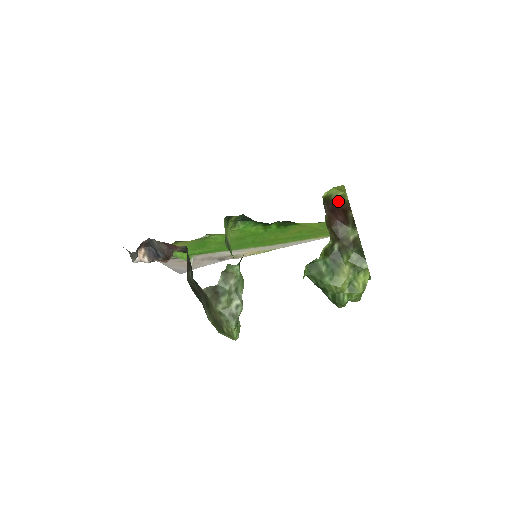
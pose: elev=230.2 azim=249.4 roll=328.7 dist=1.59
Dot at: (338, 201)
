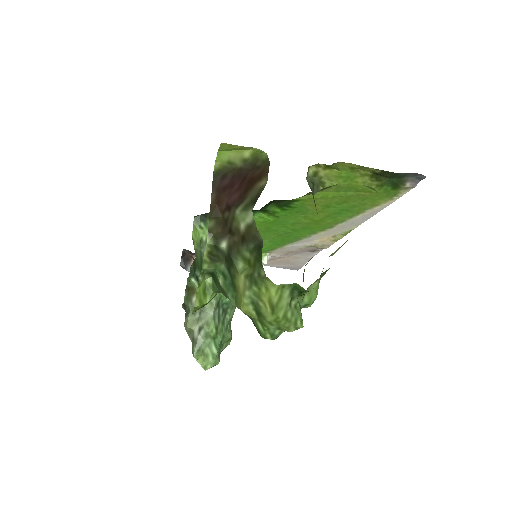
Dot at: (250, 165)
